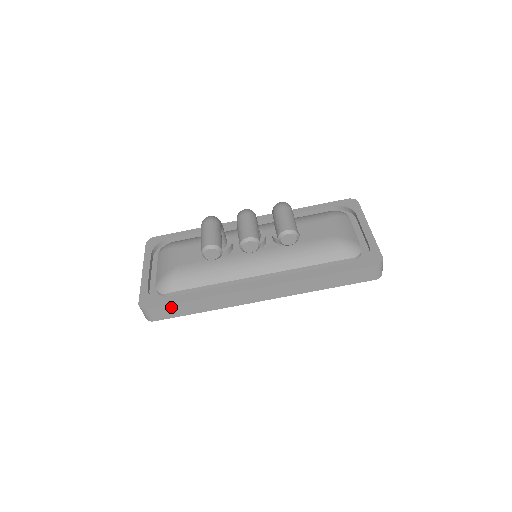
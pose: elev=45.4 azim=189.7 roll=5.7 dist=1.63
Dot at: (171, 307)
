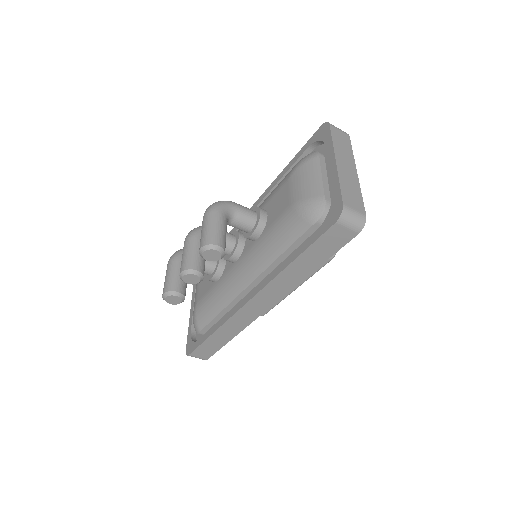
Dot at: (203, 347)
